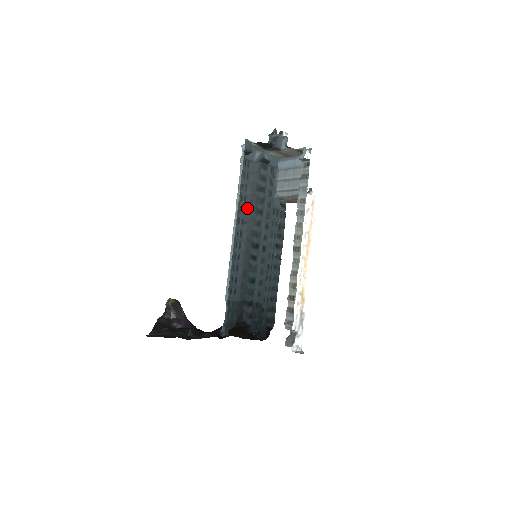
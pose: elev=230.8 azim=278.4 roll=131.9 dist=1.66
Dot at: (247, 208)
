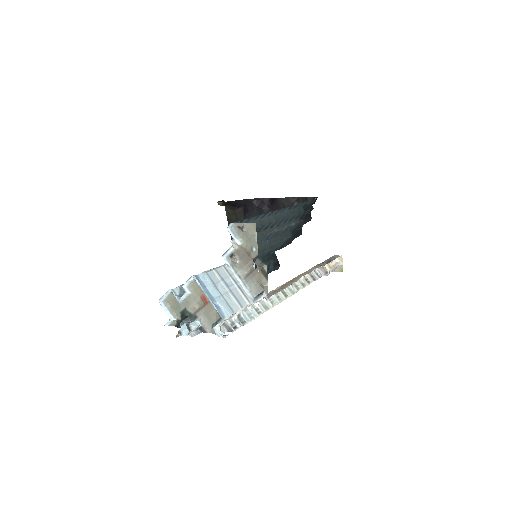
Dot at: occluded
